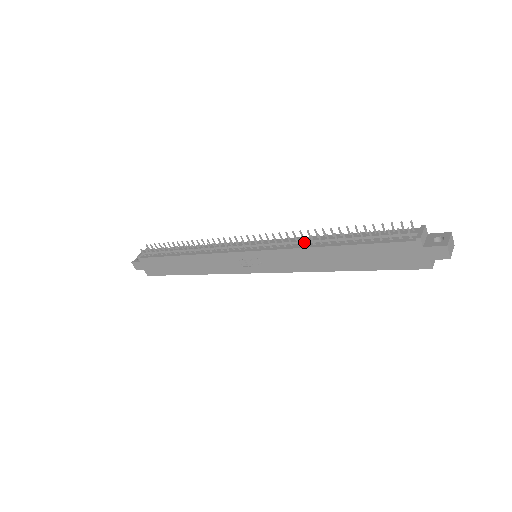
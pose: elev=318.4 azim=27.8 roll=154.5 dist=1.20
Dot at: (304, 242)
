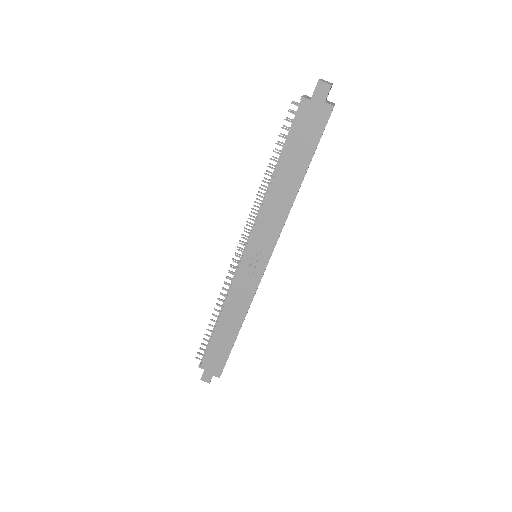
Dot at: occluded
